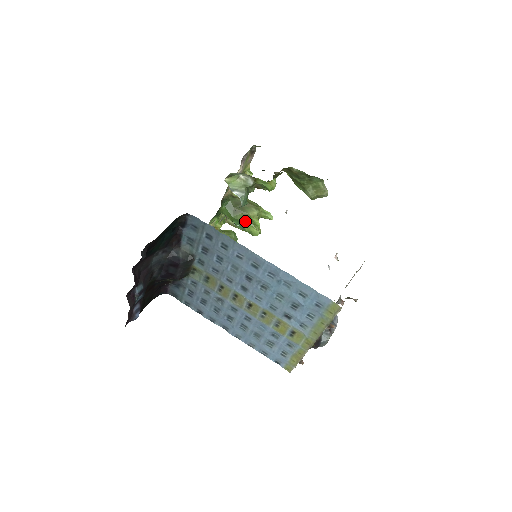
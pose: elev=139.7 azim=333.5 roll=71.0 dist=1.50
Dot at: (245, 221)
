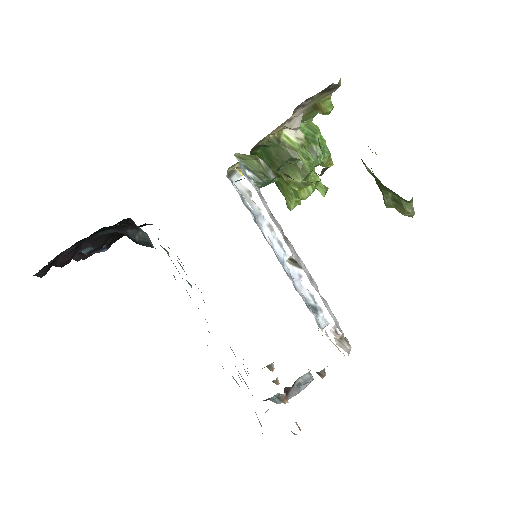
Dot at: (281, 184)
